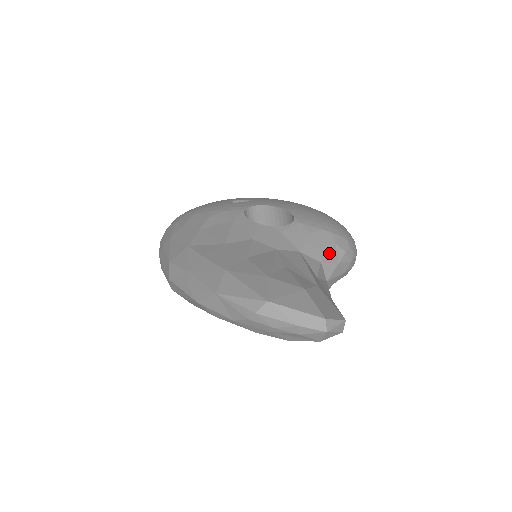
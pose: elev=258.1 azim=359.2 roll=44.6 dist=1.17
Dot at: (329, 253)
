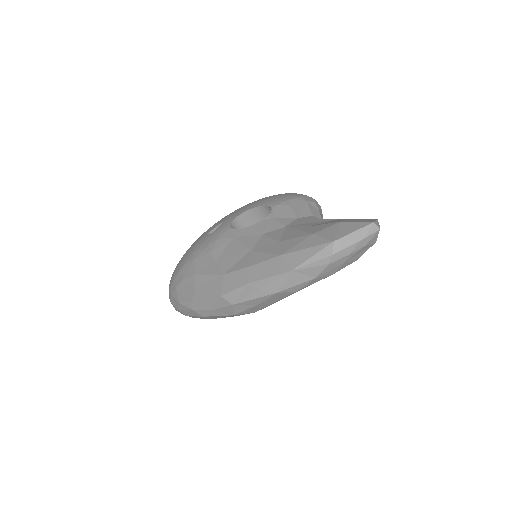
Dot at: (310, 208)
